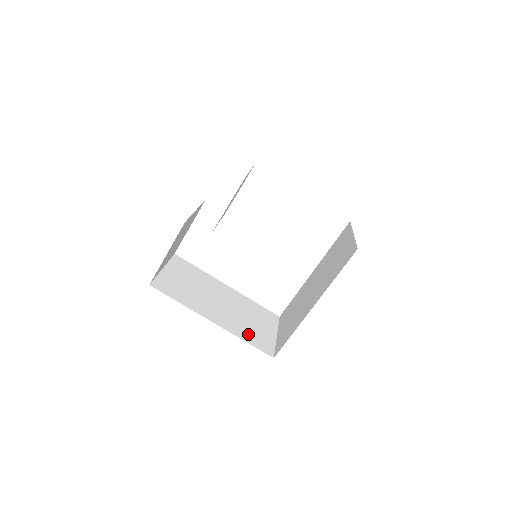
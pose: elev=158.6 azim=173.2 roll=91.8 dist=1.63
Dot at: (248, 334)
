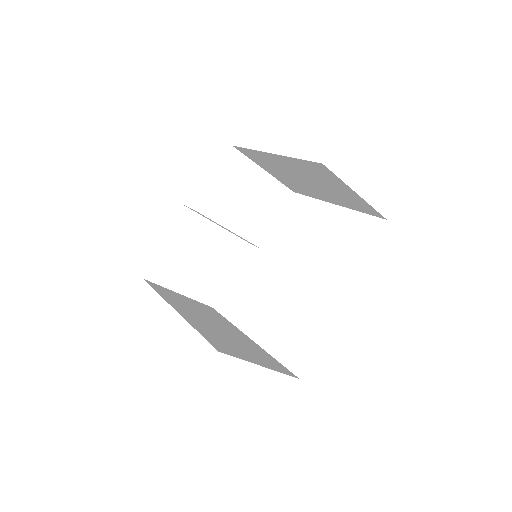
Dot at: (212, 336)
